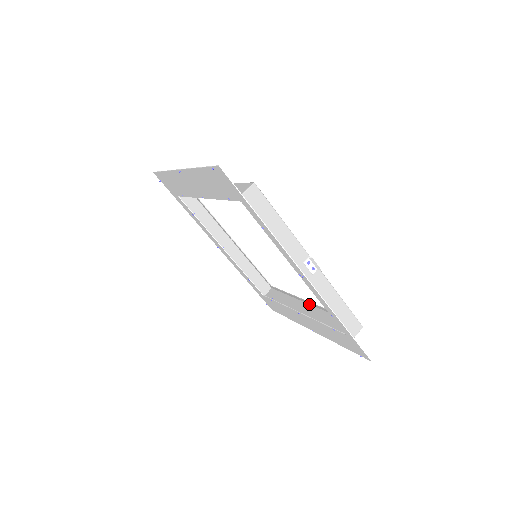
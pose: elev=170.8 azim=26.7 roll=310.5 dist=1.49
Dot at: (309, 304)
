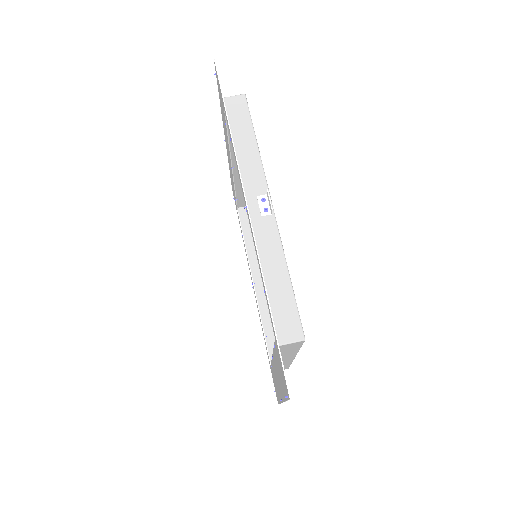
Dot at: (294, 357)
